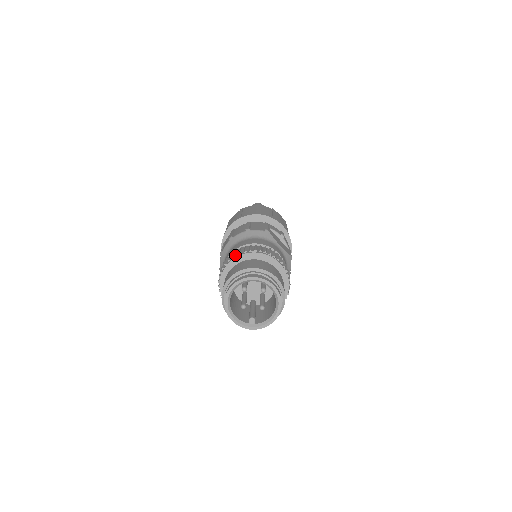
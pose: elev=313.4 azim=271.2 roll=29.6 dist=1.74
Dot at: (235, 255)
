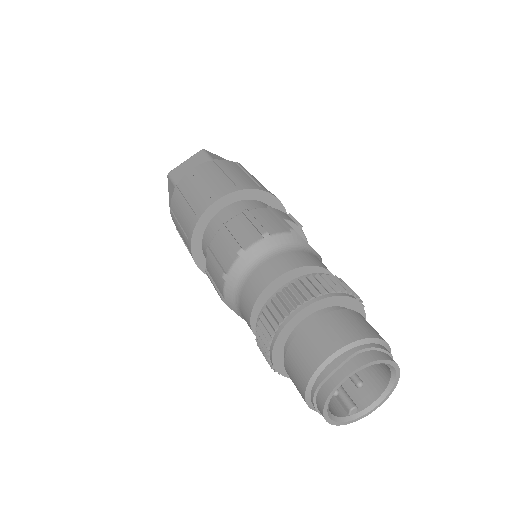
Dot at: (296, 307)
